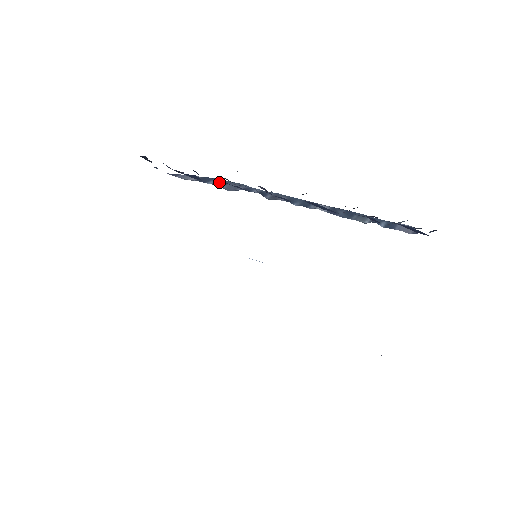
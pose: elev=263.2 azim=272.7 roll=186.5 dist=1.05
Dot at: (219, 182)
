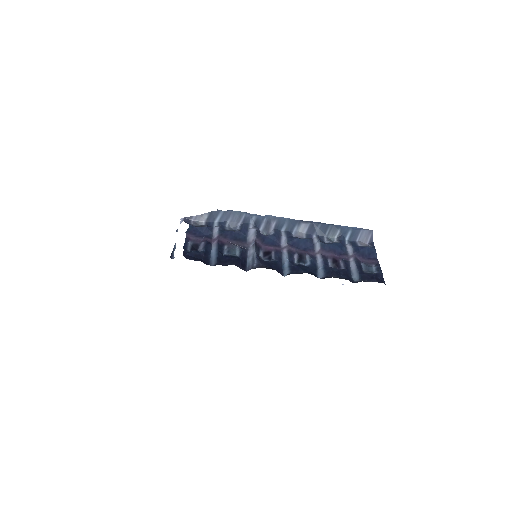
Dot at: (224, 216)
